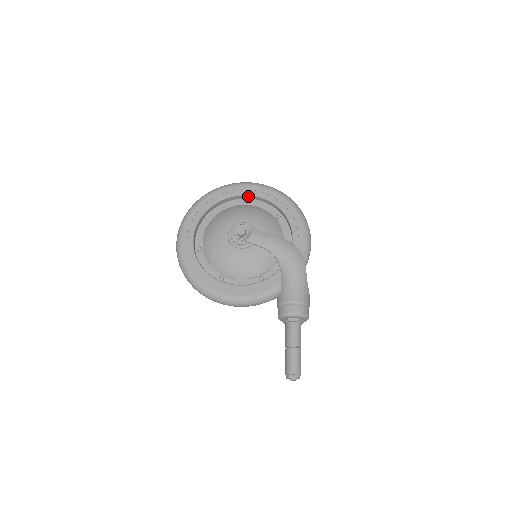
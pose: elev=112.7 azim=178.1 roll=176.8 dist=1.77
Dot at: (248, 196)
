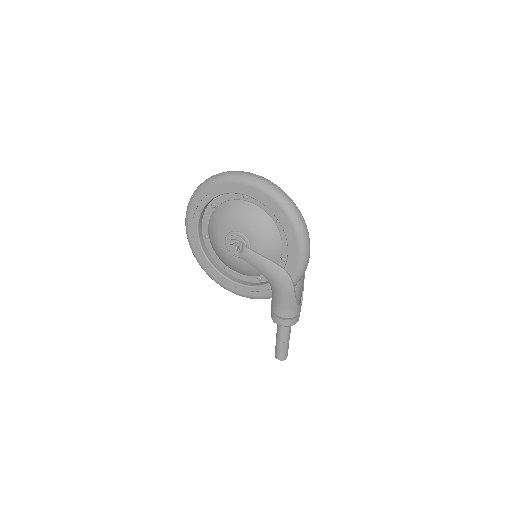
Dot at: (247, 195)
